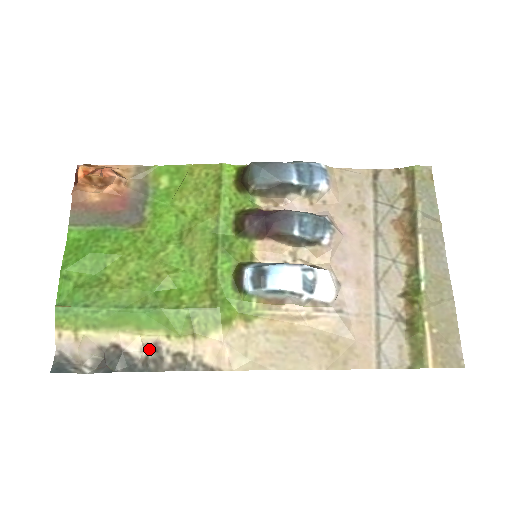
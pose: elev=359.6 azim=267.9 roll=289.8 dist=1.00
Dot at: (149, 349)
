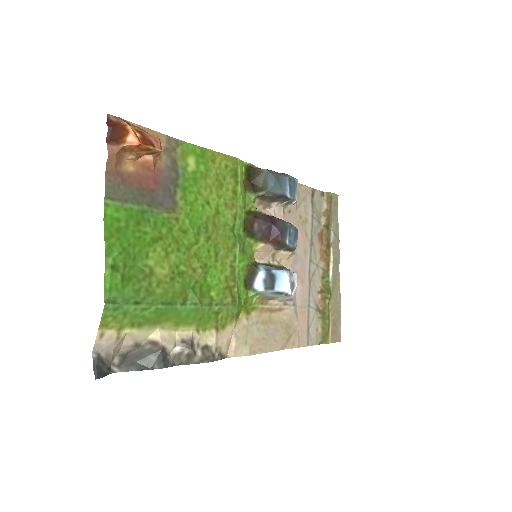
Dot at: (186, 345)
